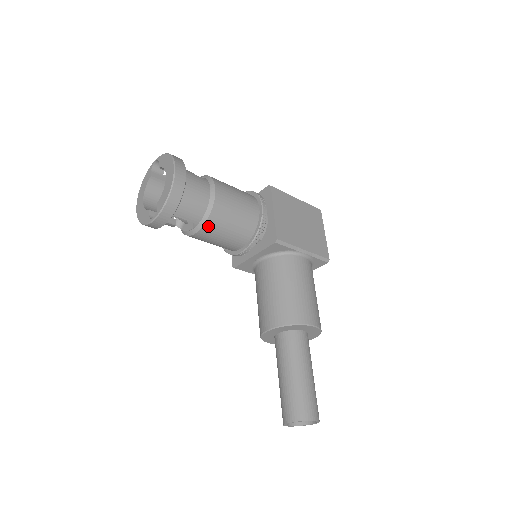
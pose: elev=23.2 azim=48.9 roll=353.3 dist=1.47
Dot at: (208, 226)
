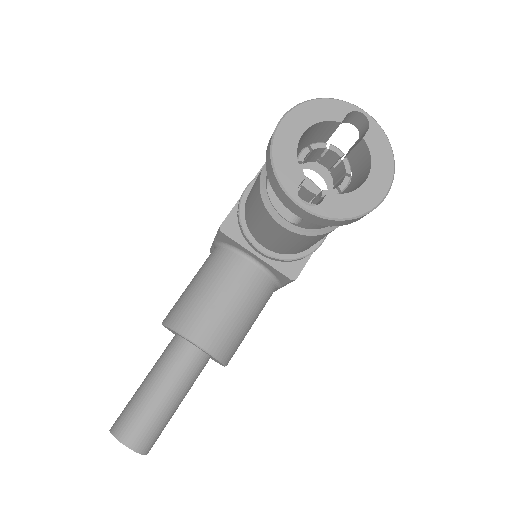
Dot at: (298, 236)
